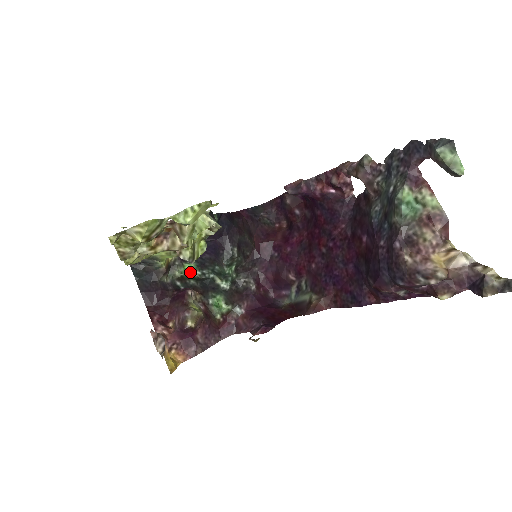
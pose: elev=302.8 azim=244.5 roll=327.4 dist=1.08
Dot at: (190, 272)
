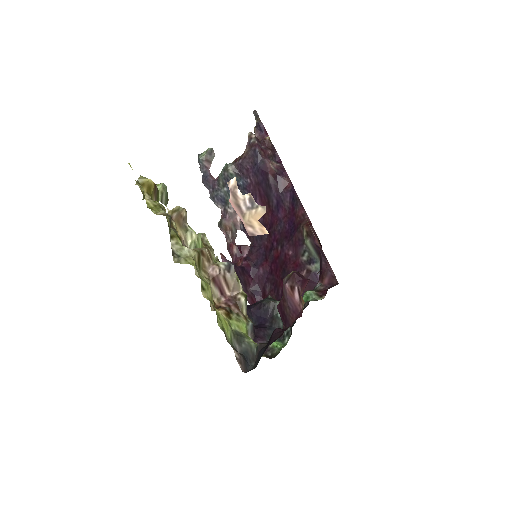
Dot at: occluded
